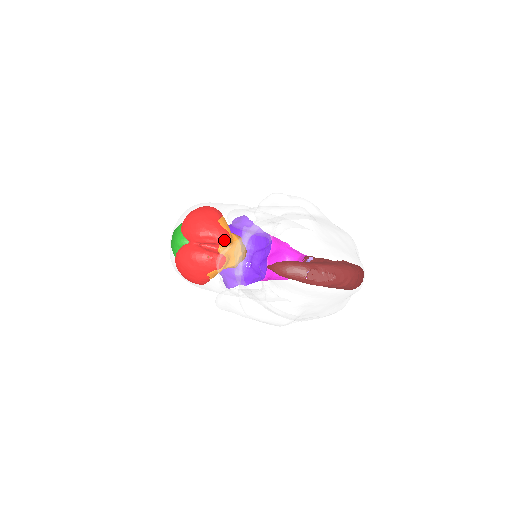
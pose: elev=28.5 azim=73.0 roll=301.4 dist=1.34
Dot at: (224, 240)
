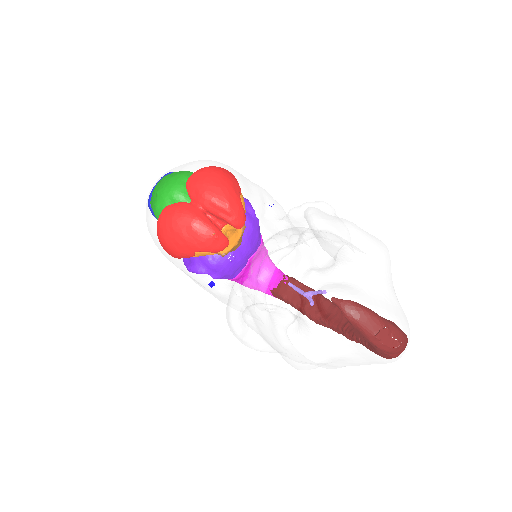
Dot at: (241, 223)
